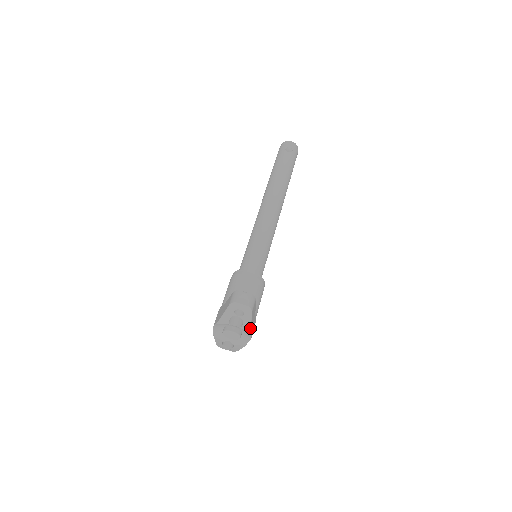
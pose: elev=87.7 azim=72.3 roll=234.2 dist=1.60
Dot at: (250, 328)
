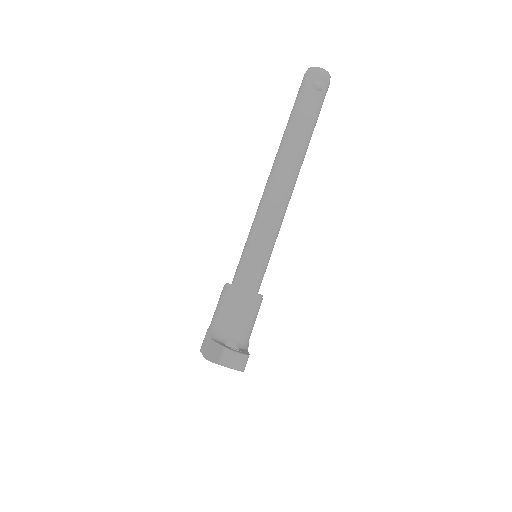
Dot at: occluded
